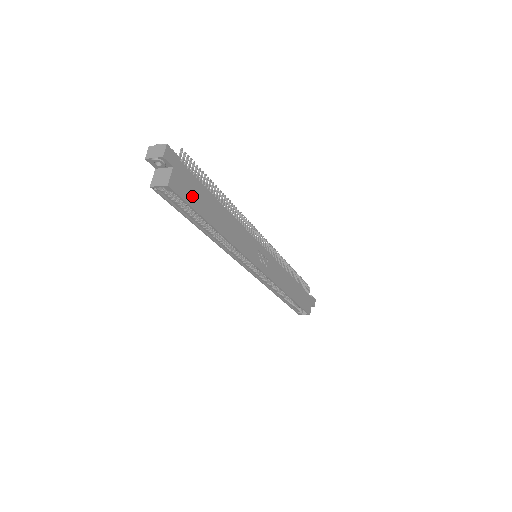
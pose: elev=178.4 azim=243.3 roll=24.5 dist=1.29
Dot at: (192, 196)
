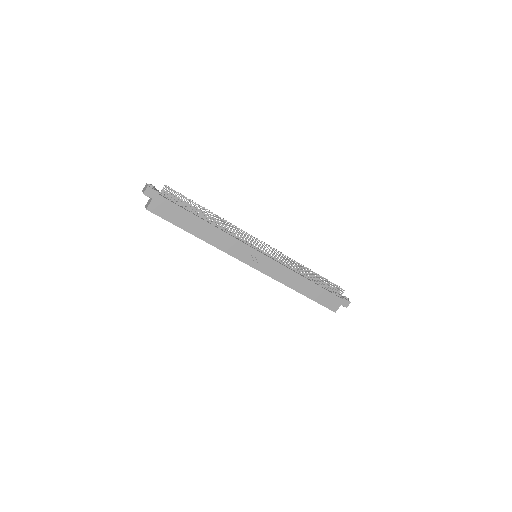
Dot at: (170, 215)
